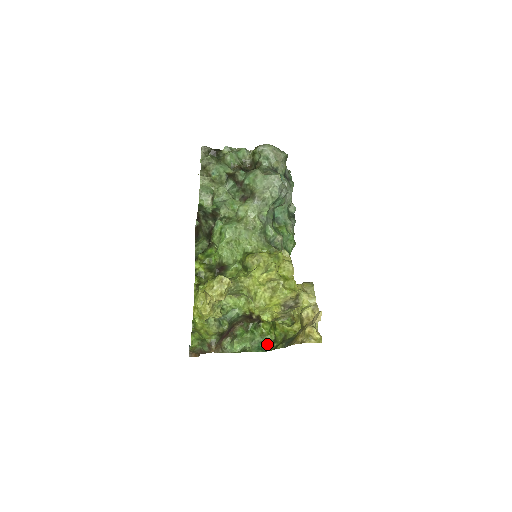
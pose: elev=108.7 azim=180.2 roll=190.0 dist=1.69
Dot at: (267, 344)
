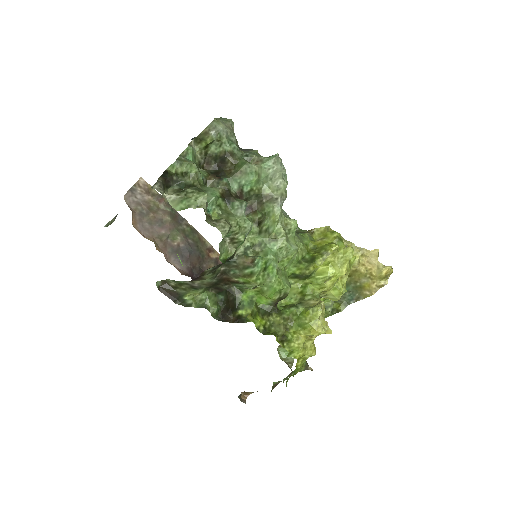
Dot at: occluded
